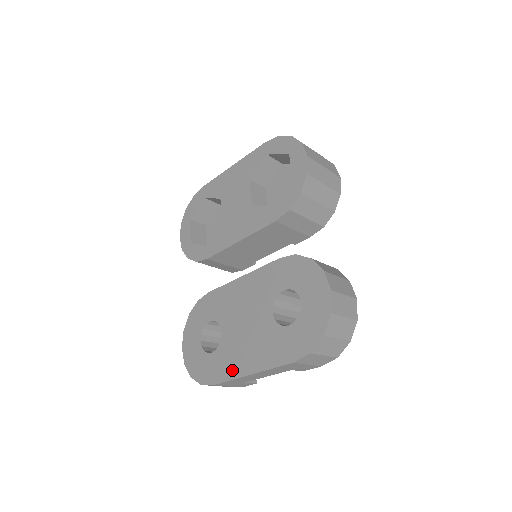
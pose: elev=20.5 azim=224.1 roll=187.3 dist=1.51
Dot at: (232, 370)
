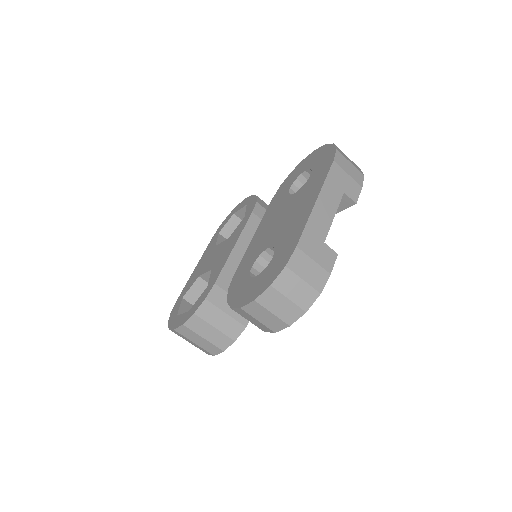
Dot at: (300, 223)
